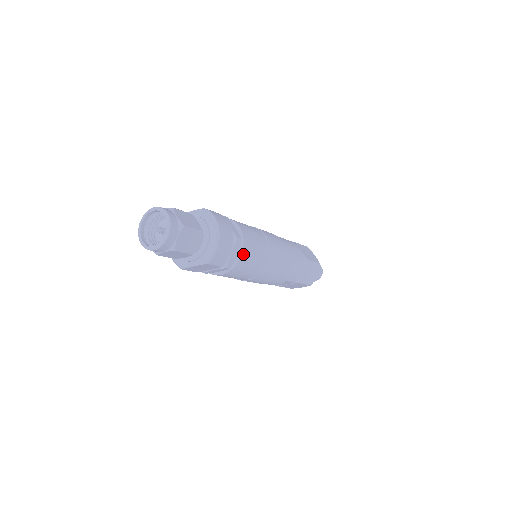
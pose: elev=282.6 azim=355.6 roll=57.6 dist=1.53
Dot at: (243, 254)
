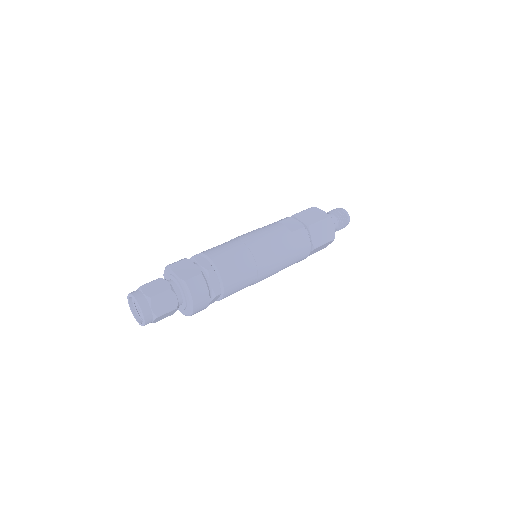
Dot at: (224, 297)
